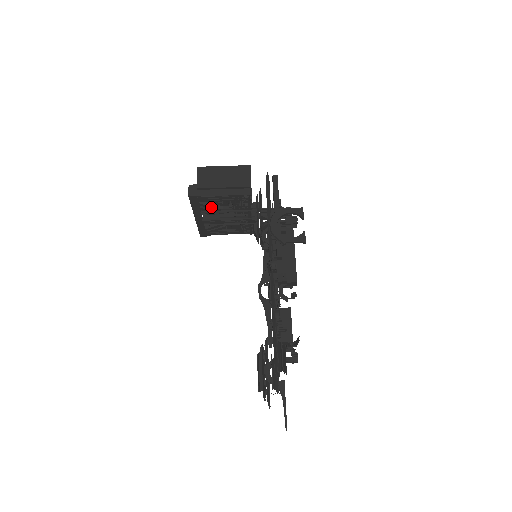
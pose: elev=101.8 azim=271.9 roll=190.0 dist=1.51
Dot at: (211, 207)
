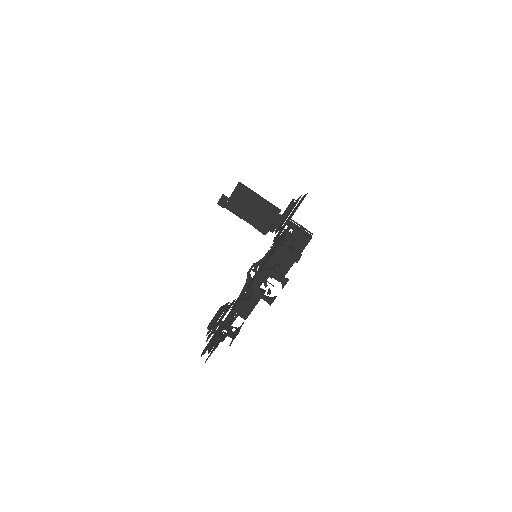
Dot at: occluded
